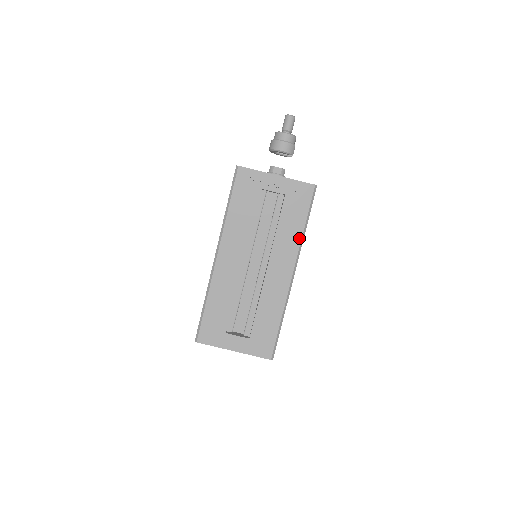
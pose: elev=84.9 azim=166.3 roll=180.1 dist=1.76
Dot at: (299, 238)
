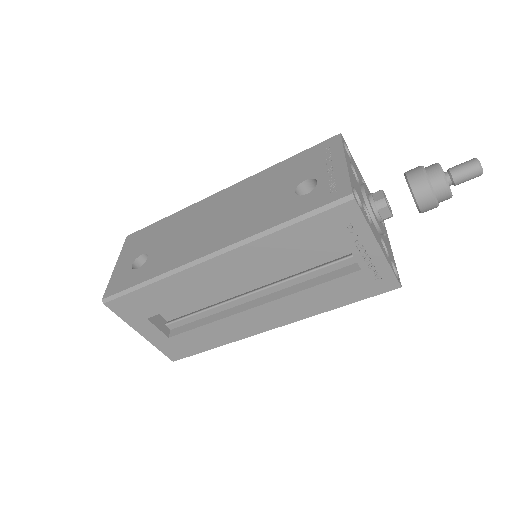
Dot at: (320, 311)
